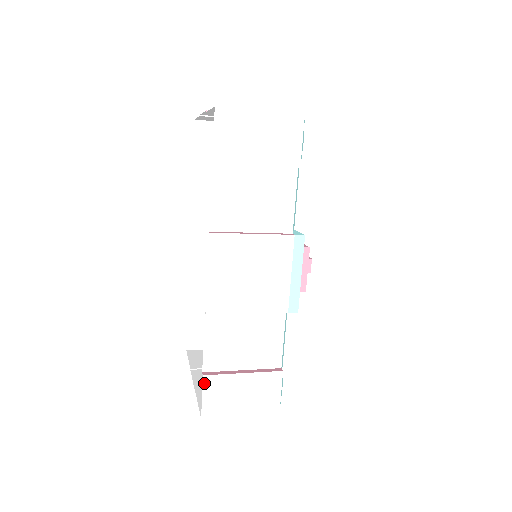
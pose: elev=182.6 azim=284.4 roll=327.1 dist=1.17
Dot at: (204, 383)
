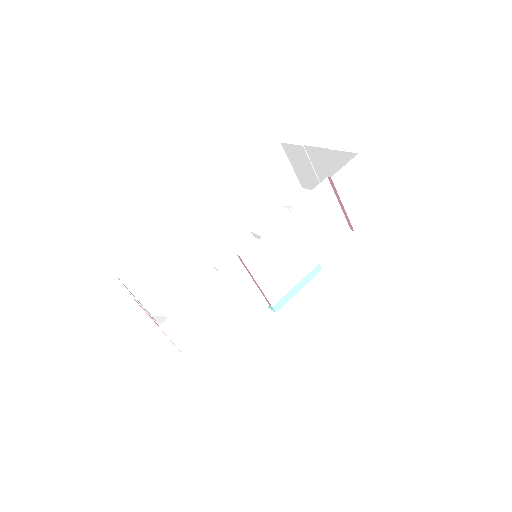
Dot at: (189, 301)
